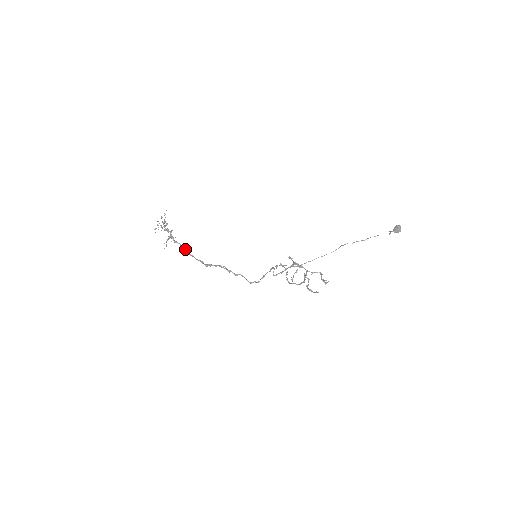
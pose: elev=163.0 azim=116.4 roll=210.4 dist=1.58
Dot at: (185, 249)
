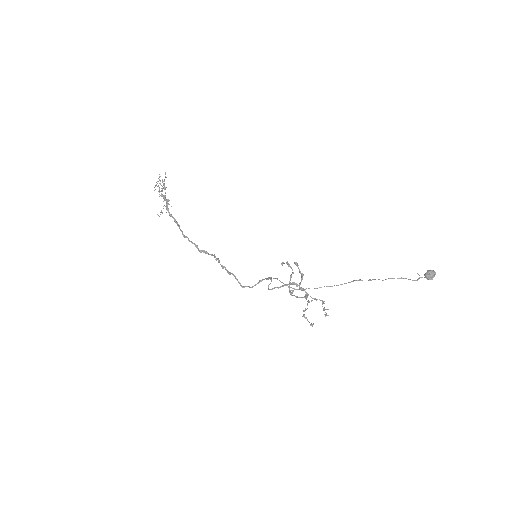
Dot at: (179, 227)
